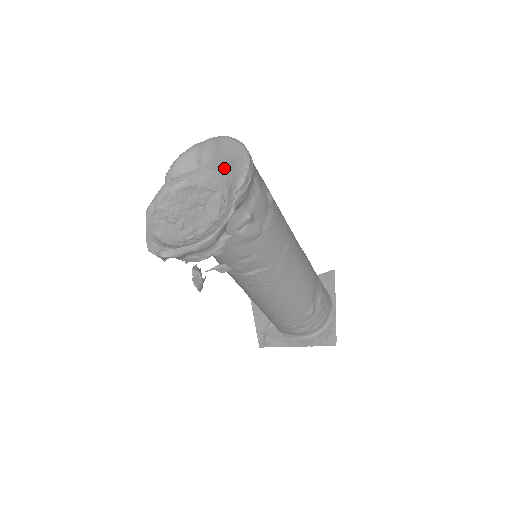
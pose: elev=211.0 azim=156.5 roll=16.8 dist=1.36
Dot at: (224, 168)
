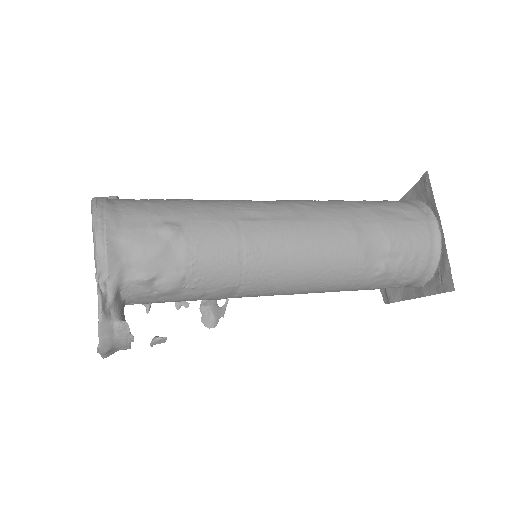
Dot at: occluded
